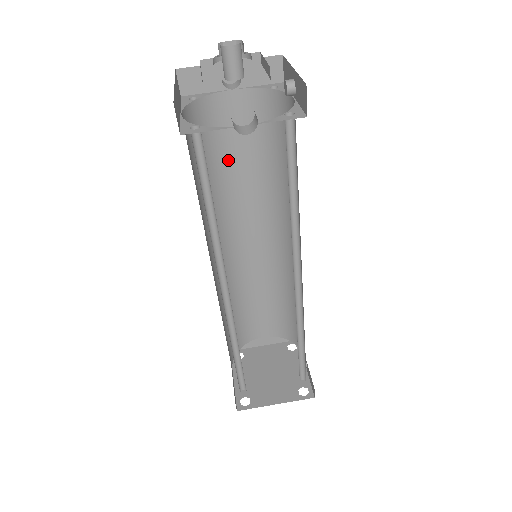
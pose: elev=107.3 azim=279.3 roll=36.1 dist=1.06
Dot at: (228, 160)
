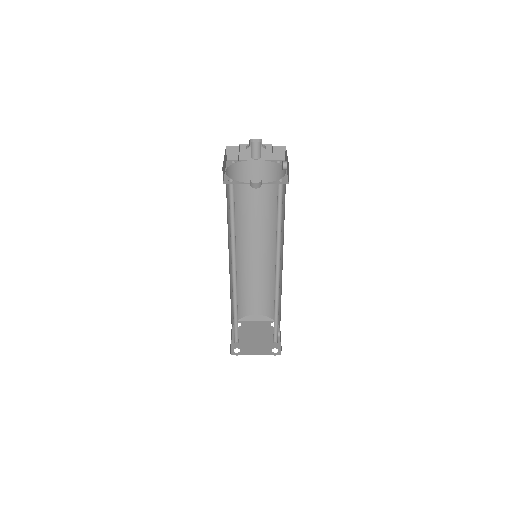
Dot at: (248, 198)
